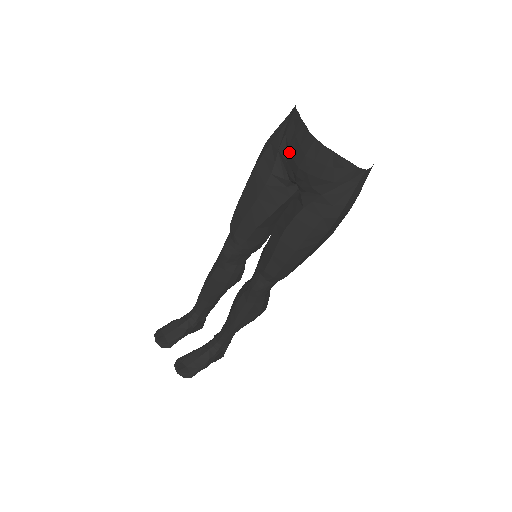
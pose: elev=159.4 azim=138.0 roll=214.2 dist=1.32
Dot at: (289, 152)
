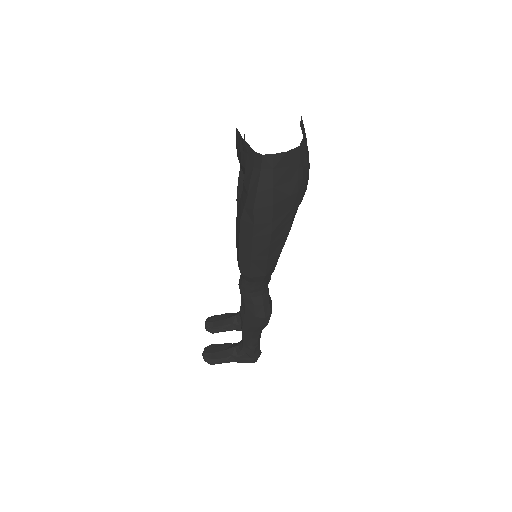
Dot at: occluded
